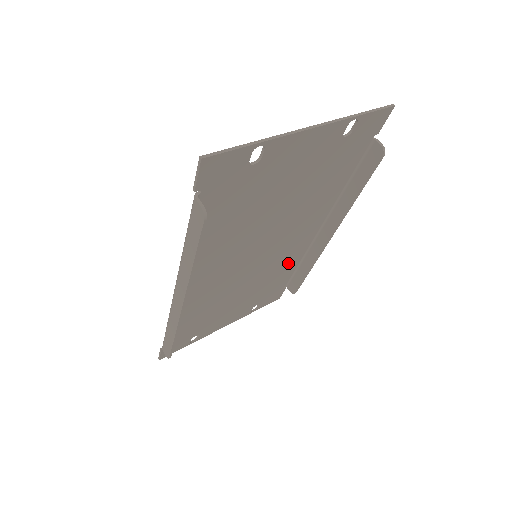
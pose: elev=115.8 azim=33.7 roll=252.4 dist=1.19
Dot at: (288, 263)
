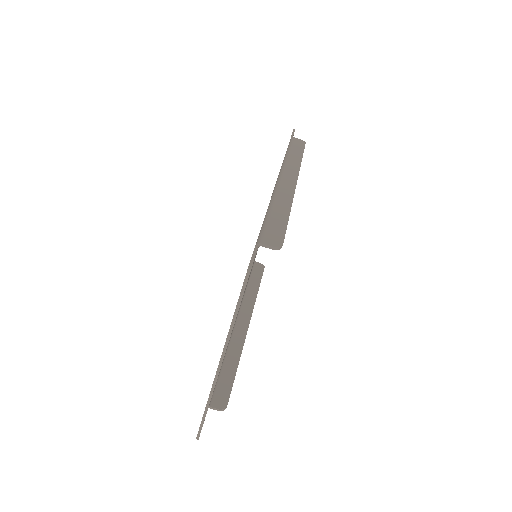
Dot at: occluded
